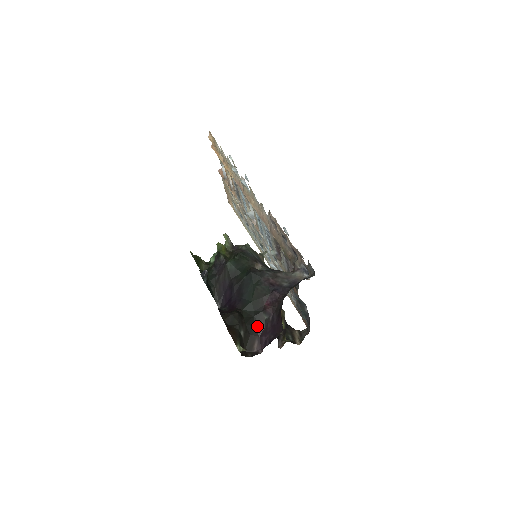
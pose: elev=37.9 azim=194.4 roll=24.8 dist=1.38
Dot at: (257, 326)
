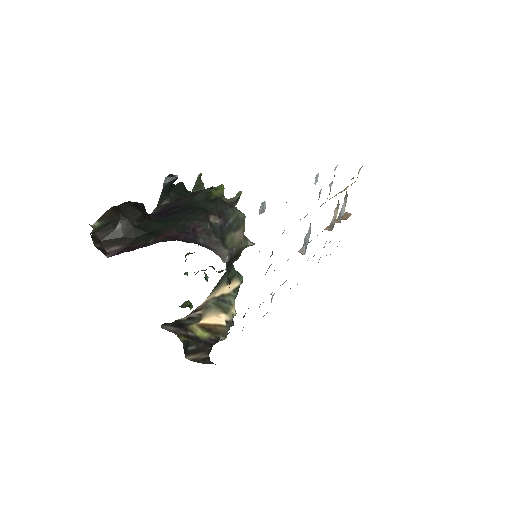
Dot at: (137, 240)
